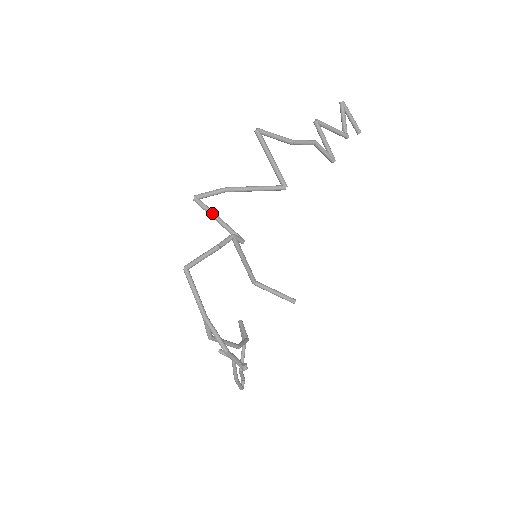
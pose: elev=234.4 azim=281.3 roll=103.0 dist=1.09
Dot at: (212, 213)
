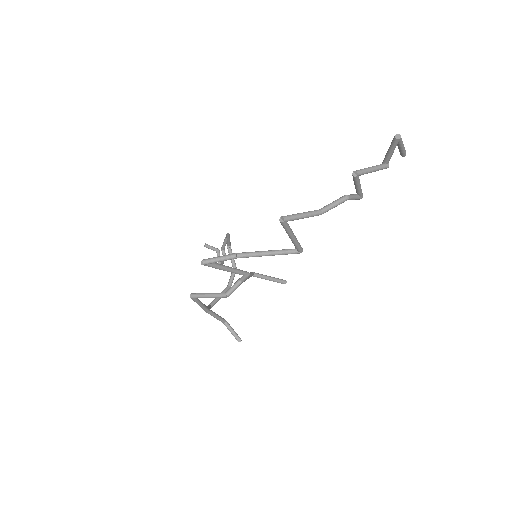
Dot at: (220, 269)
